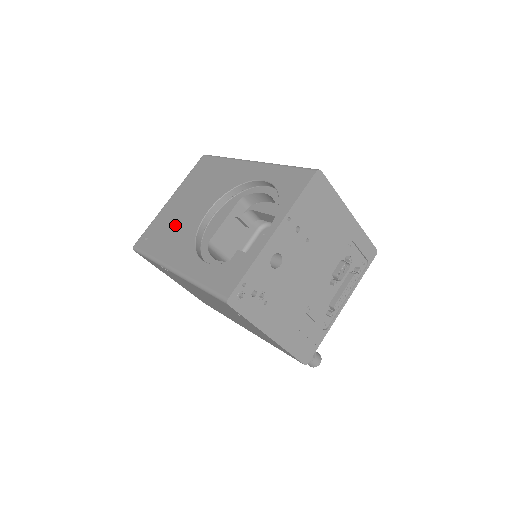
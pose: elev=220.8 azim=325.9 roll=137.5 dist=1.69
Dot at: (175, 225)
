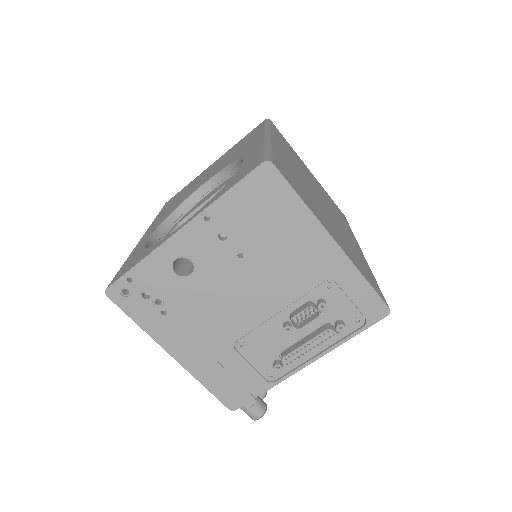
Dot at: (186, 191)
